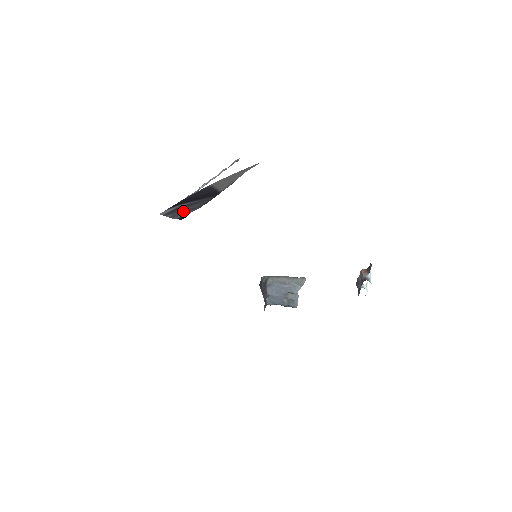
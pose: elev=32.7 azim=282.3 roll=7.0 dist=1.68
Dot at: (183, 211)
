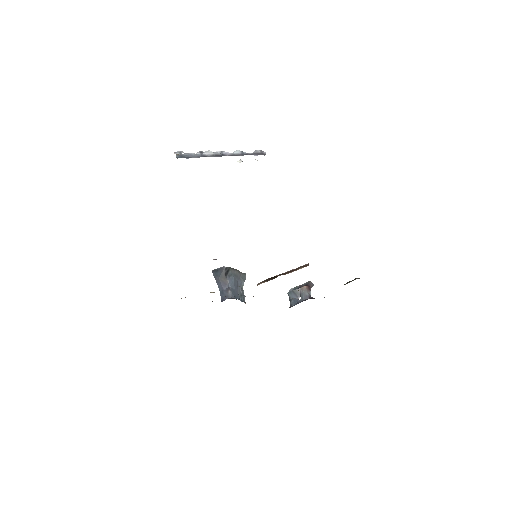
Dot at: occluded
